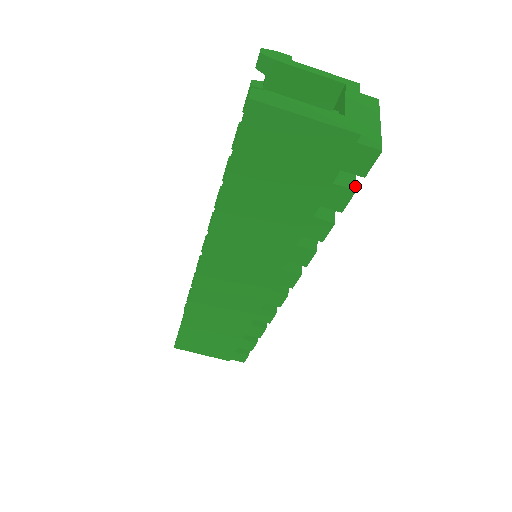
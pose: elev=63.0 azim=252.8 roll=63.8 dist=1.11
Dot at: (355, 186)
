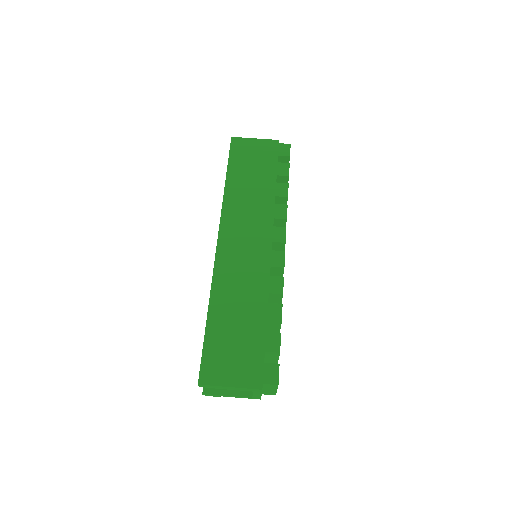
Dot at: (289, 165)
